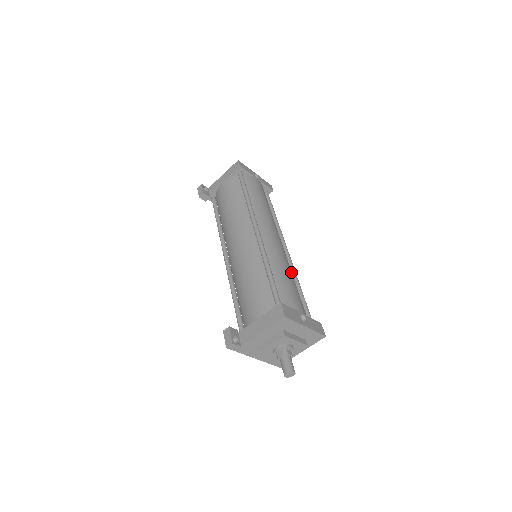
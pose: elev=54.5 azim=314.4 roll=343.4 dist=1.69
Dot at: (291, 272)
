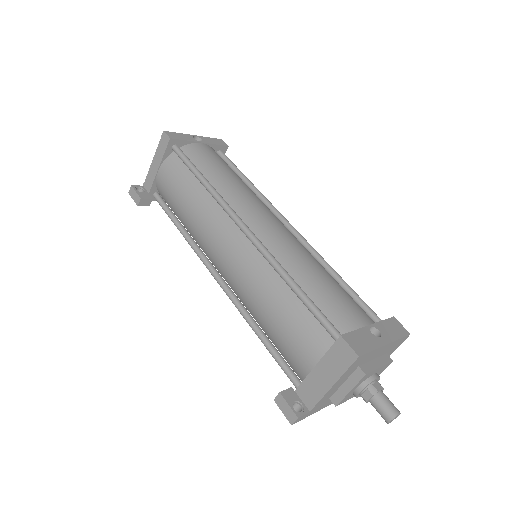
Dot at: (318, 262)
